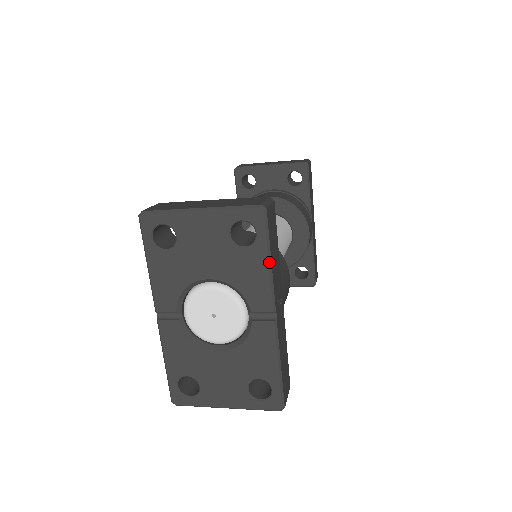
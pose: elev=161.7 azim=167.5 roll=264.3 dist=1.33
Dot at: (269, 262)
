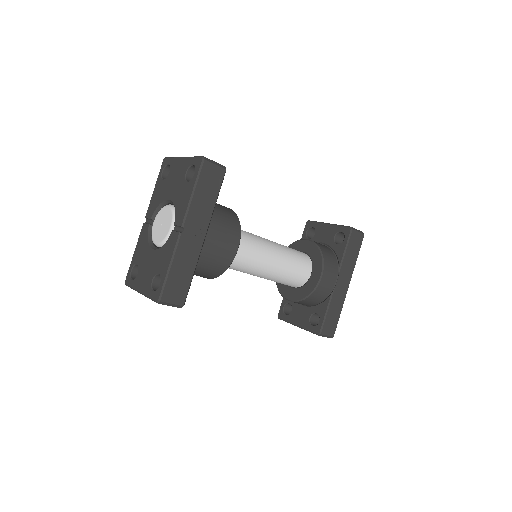
Dot at: (192, 192)
